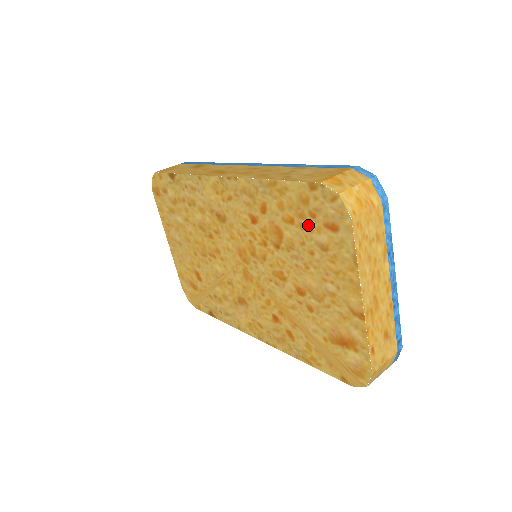
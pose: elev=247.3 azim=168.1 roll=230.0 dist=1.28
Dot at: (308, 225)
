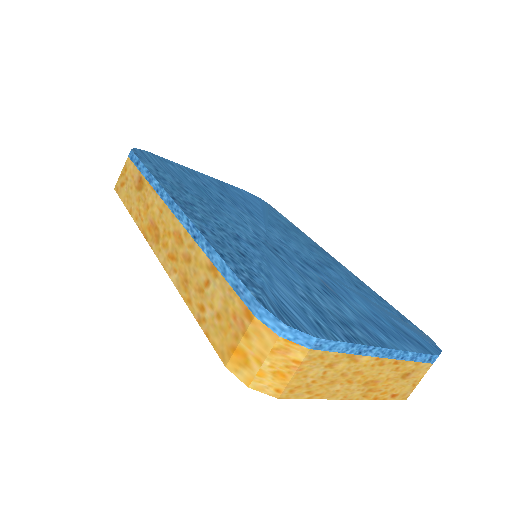
Dot at: occluded
